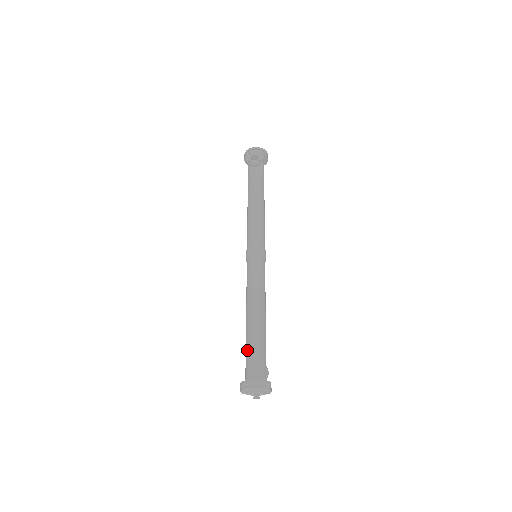
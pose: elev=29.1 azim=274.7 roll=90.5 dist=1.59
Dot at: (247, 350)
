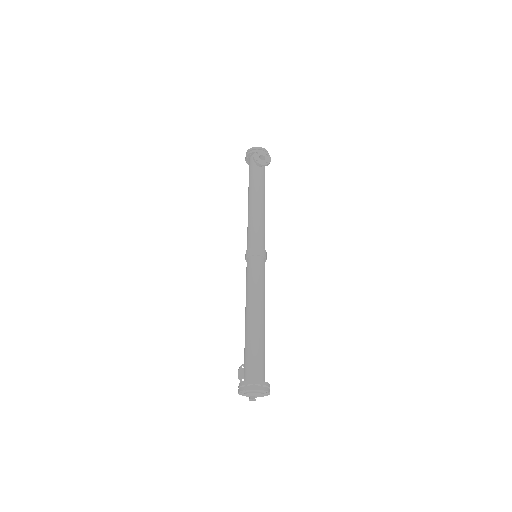
Dot at: (249, 350)
